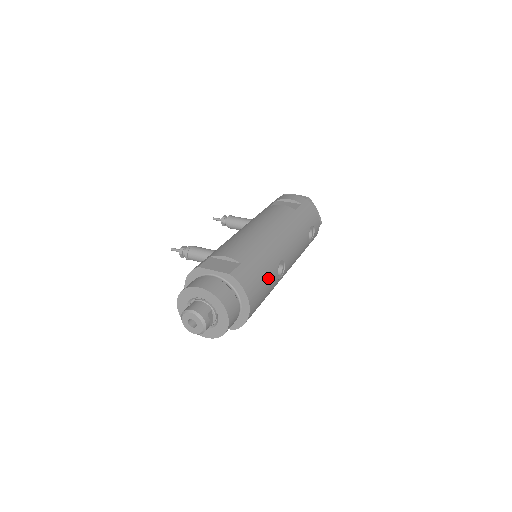
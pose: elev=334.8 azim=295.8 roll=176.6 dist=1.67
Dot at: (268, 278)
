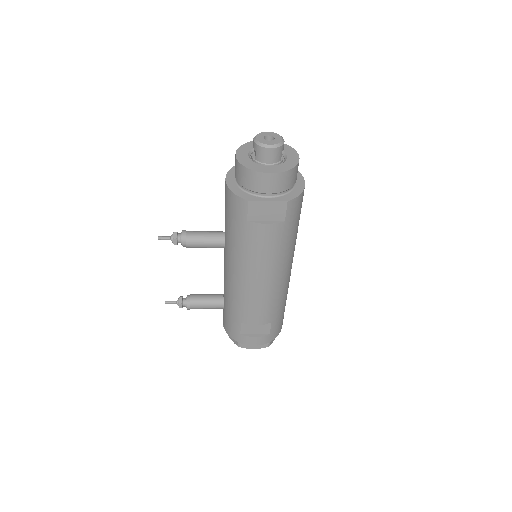
Dot at: occluded
